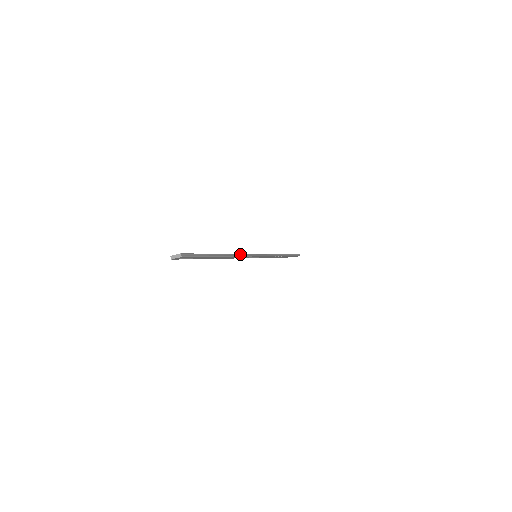
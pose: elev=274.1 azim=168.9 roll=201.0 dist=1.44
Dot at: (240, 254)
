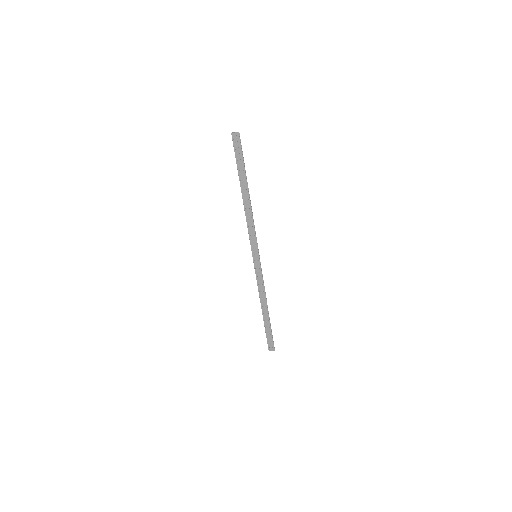
Dot at: (253, 219)
